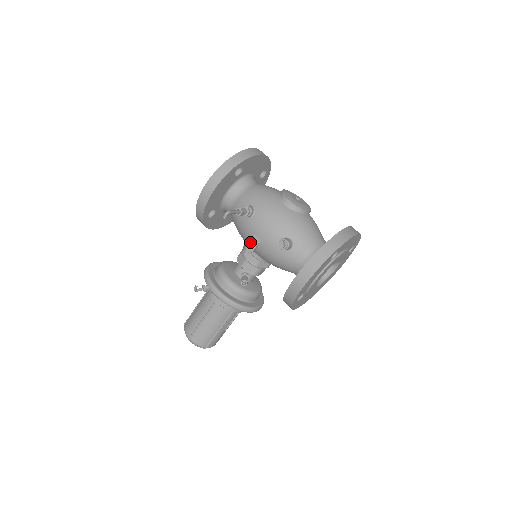
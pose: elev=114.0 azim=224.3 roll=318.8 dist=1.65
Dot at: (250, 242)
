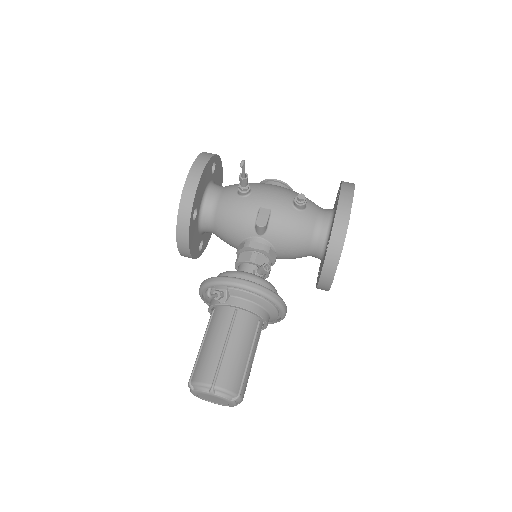
Dot at: (259, 216)
